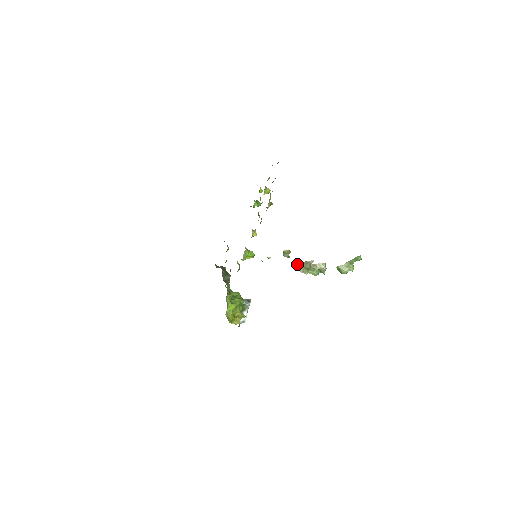
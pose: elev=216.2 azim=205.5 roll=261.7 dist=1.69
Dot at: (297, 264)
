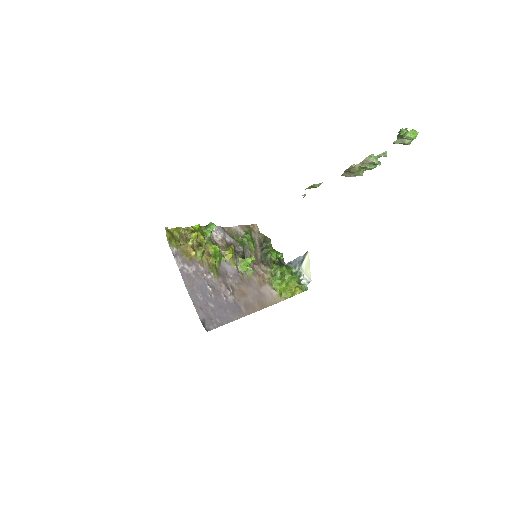
Dot at: (342, 174)
